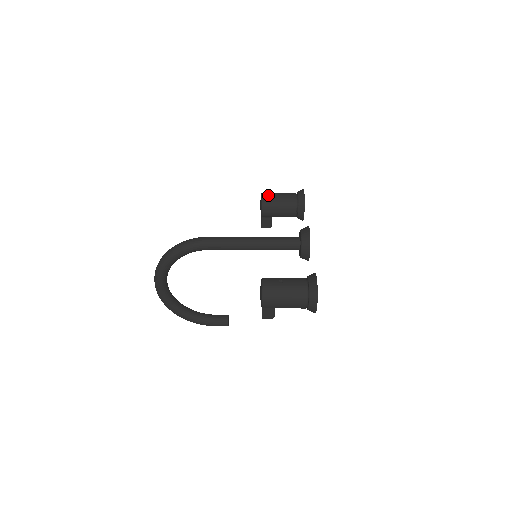
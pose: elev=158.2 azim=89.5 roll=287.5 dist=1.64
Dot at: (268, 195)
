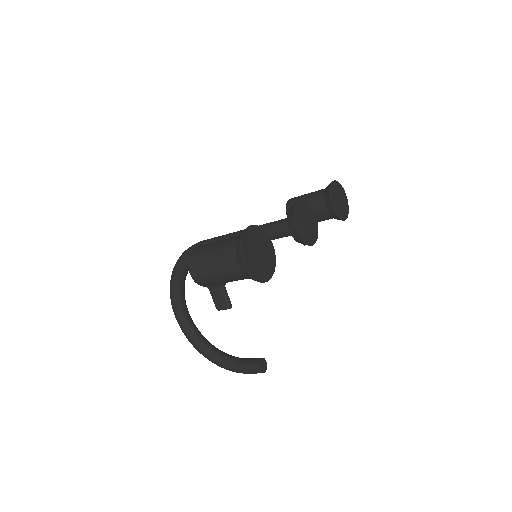
Dot at: (295, 197)
